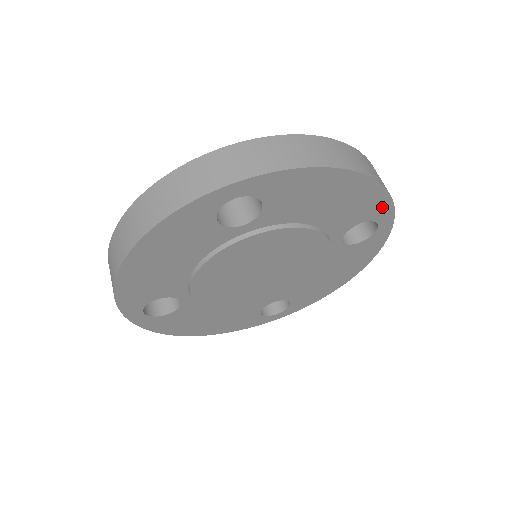
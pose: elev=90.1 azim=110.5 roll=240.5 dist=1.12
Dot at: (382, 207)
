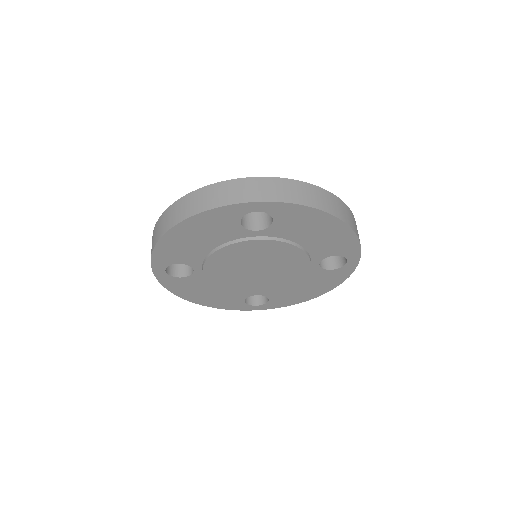
Dot at: (353, 249)
